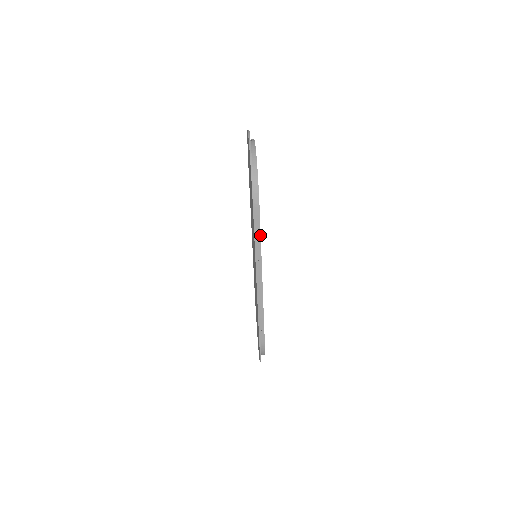
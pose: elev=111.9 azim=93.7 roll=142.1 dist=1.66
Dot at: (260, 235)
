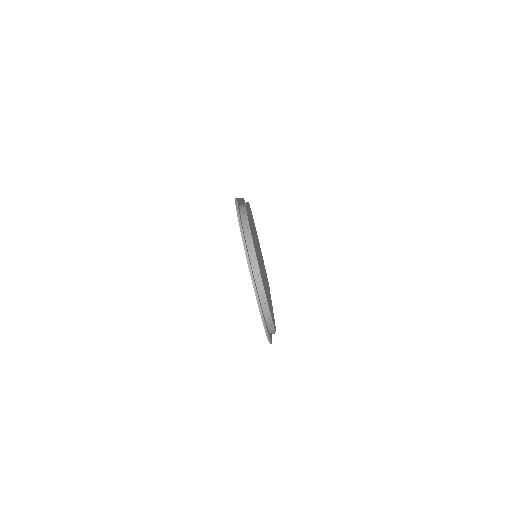
Dot at: occluded
